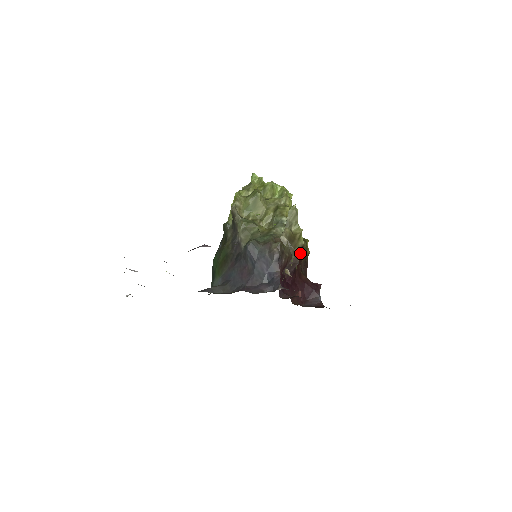
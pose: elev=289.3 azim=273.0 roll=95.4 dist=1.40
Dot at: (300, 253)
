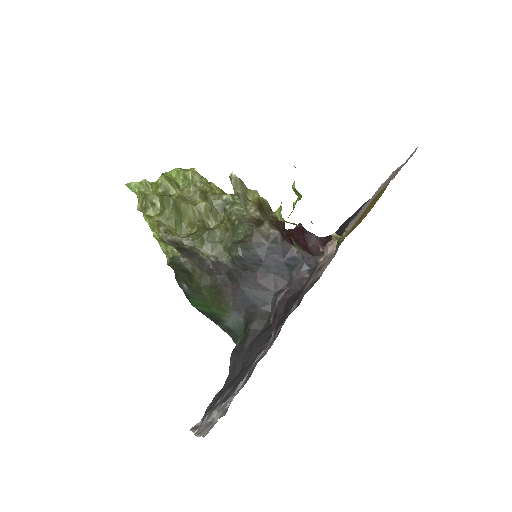
Dot at: occluded
